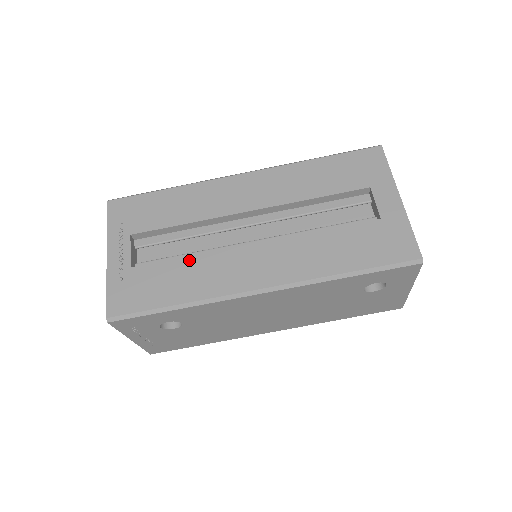
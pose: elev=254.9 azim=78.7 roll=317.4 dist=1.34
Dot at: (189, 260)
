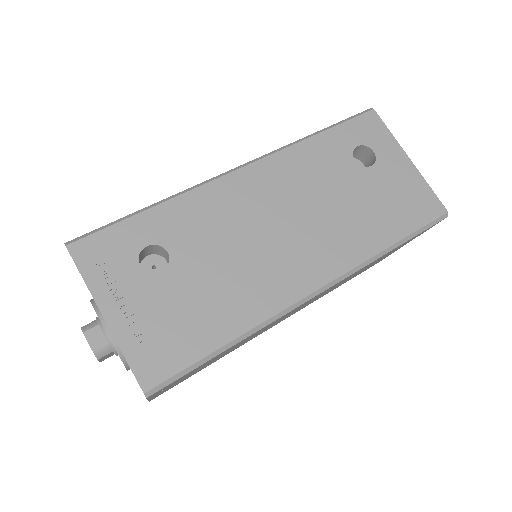
Dot at: occluded
